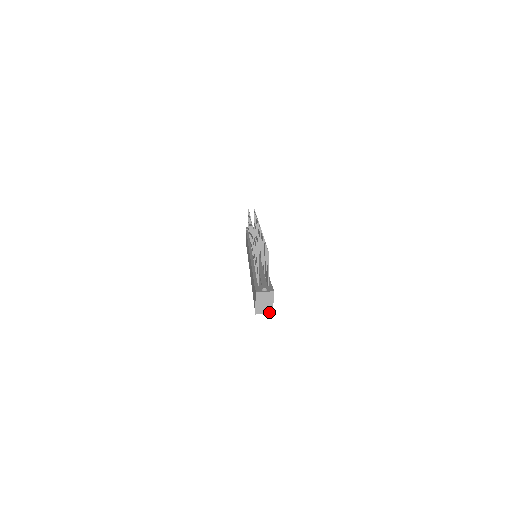
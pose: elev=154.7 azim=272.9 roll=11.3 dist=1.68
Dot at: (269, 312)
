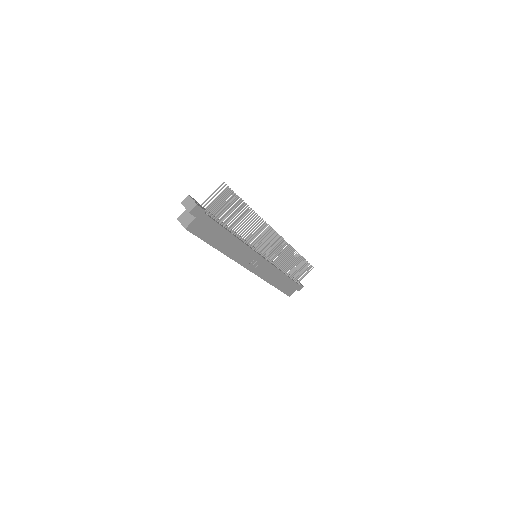
Dot at: (185, 225)
